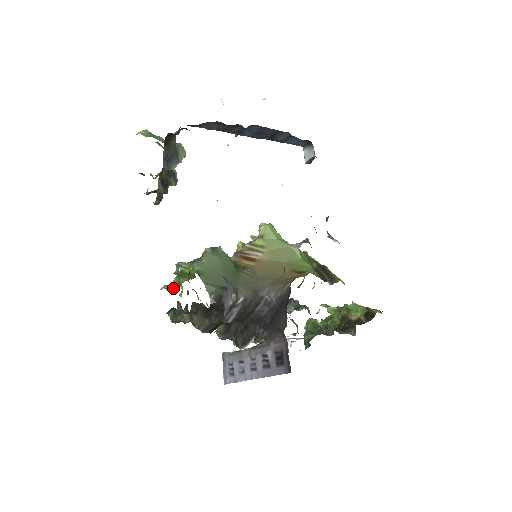
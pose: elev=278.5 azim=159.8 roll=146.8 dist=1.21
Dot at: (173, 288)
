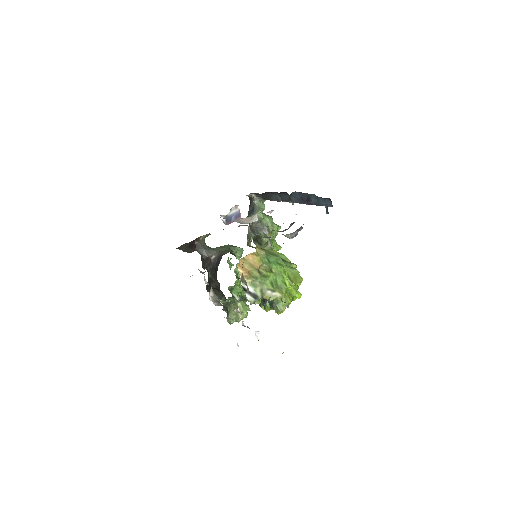
Dot at: occluded
